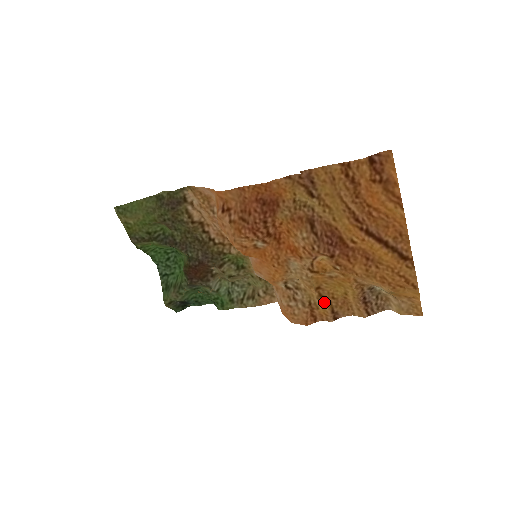
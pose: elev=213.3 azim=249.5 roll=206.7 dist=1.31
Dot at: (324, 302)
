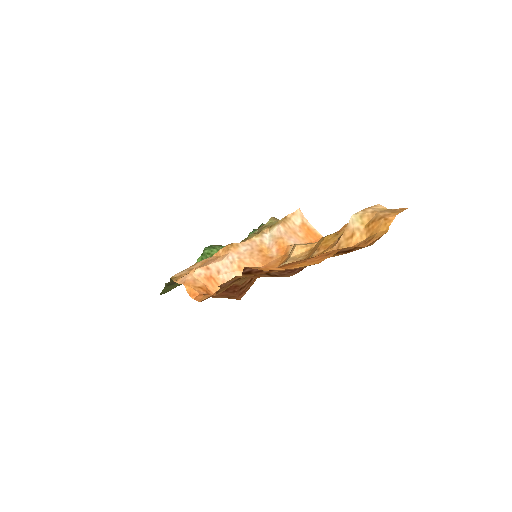
Dot at: occluded
